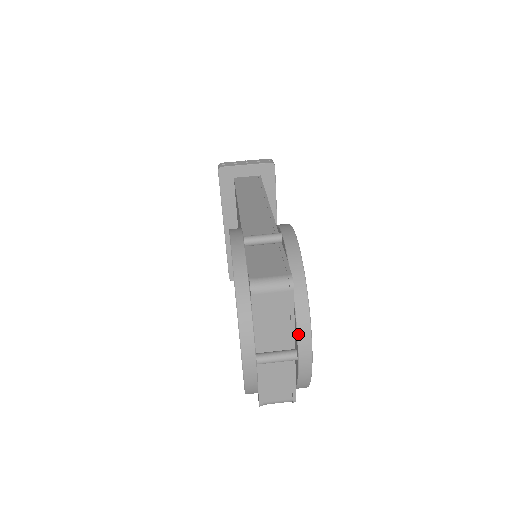
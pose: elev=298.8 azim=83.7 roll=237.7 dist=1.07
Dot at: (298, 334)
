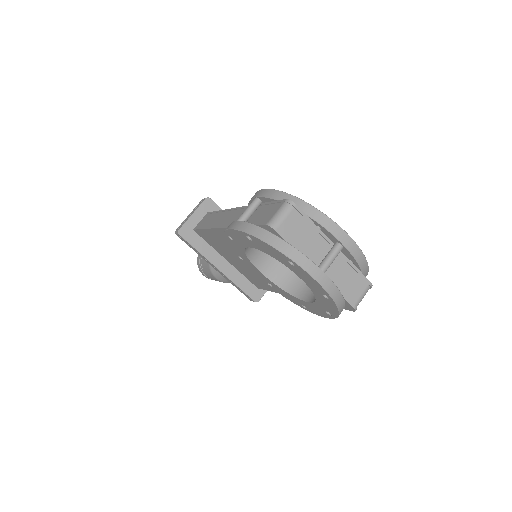
Dot at: (326, 228)
